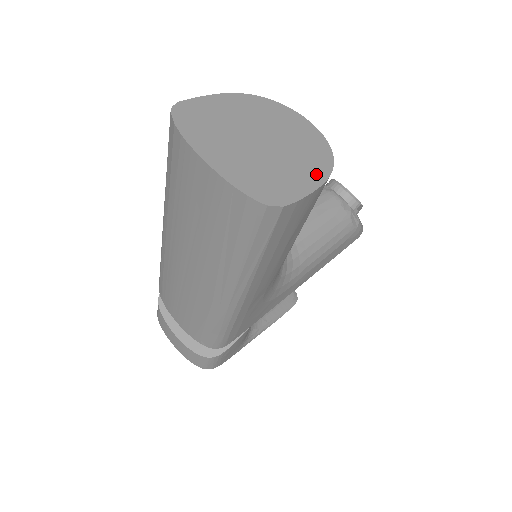
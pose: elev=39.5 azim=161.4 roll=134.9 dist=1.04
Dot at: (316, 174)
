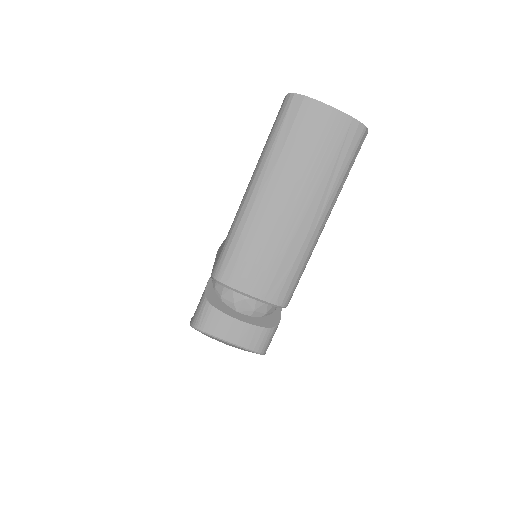
Dot at: occluded
